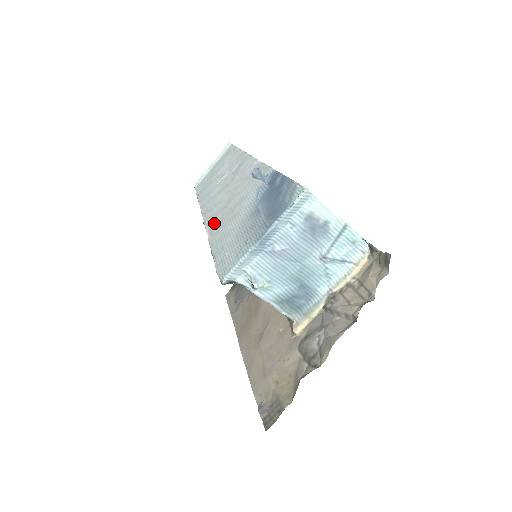
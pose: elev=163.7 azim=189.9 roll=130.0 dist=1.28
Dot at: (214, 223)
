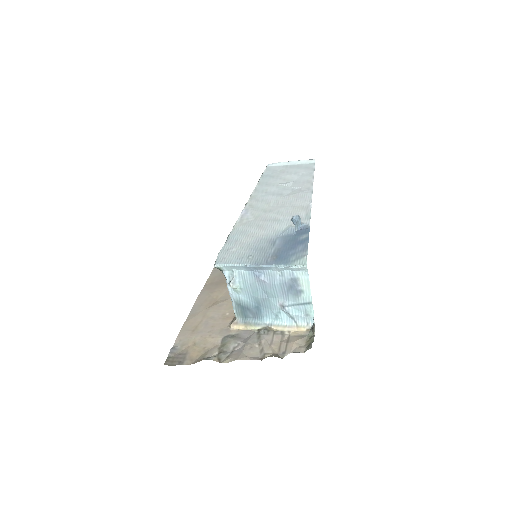
Dot at: (249, 214)
